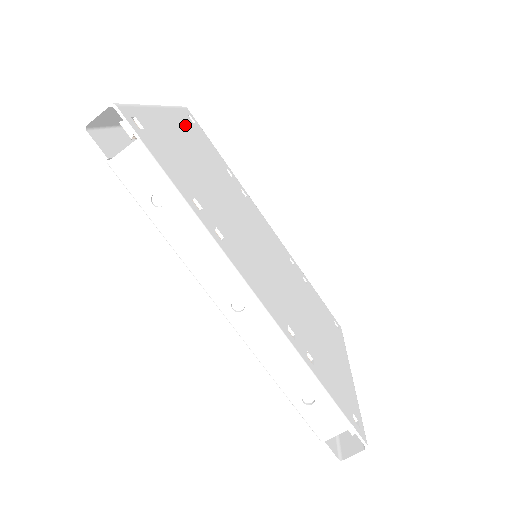
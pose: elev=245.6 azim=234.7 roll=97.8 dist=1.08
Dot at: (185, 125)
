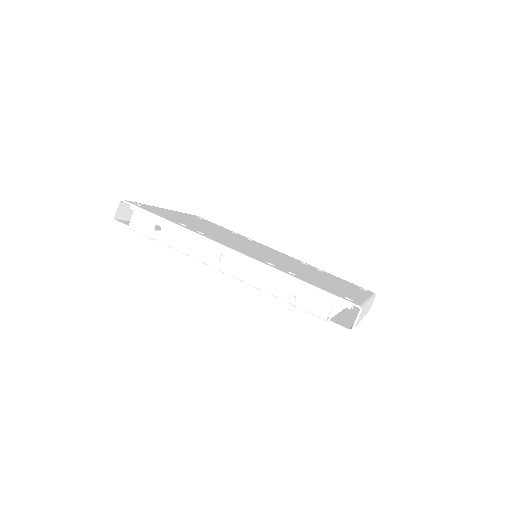
Dot at: (189, 216)
